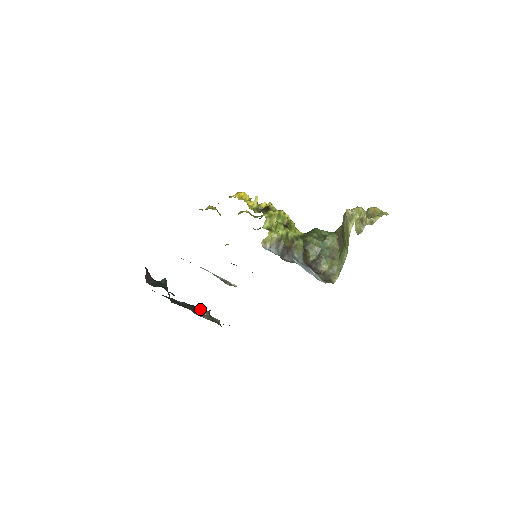
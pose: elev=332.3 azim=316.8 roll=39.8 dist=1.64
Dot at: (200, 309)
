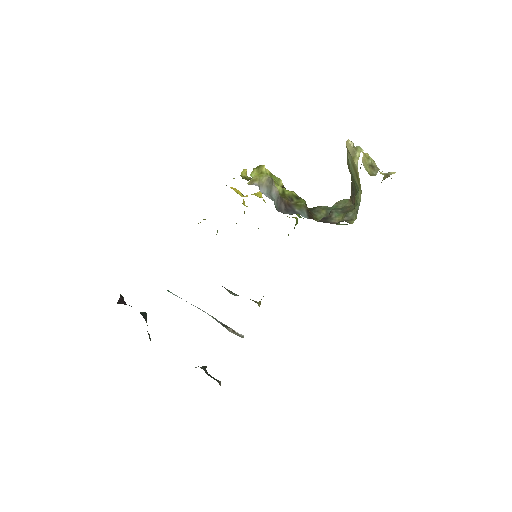
Dot at: occluded
